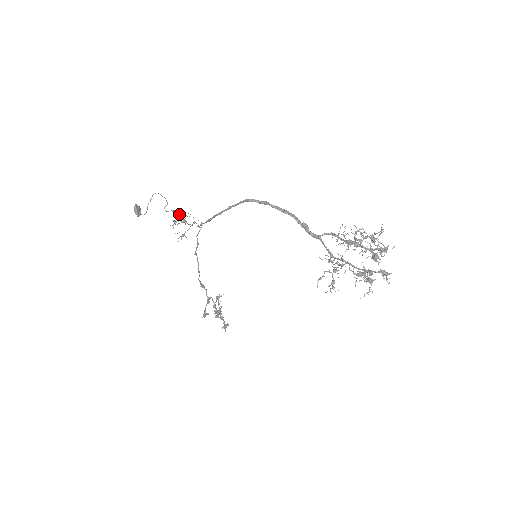
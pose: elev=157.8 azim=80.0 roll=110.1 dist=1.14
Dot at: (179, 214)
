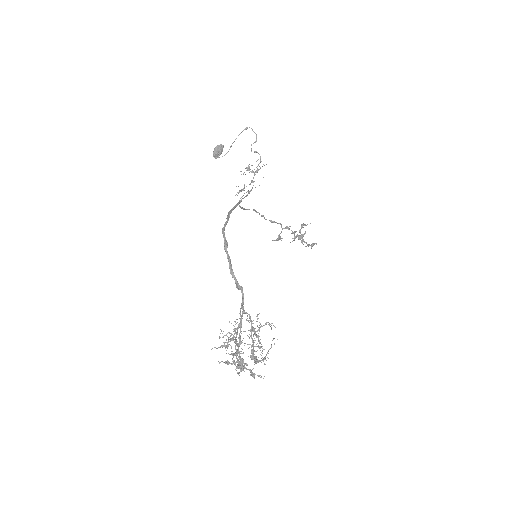
Dot at: occluded
